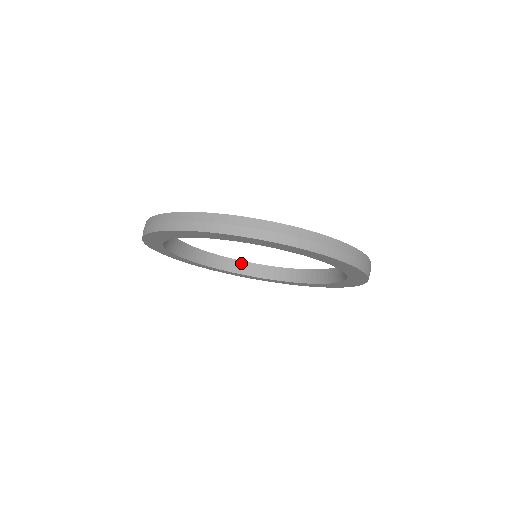
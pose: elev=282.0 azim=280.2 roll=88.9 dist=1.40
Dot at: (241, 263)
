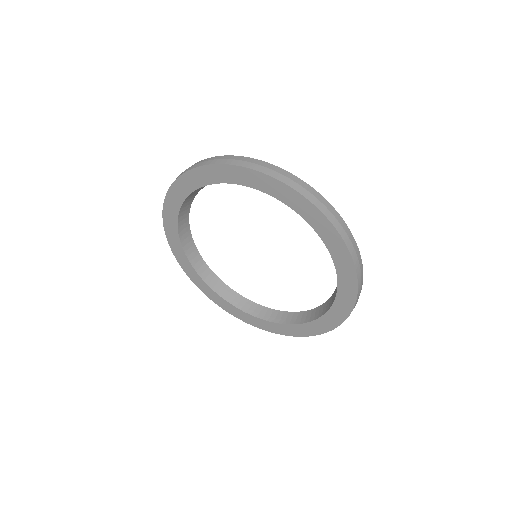
Dot at: (253, 304)
